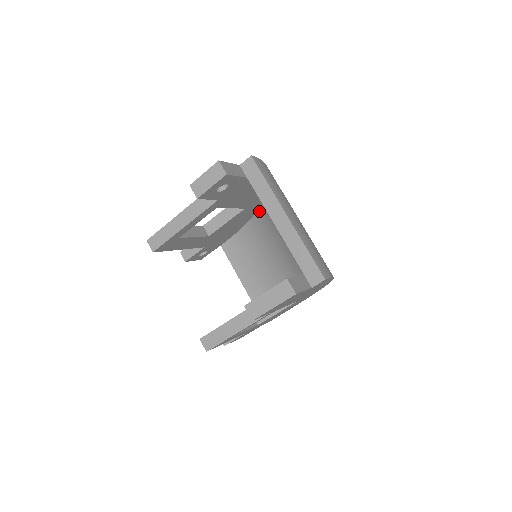
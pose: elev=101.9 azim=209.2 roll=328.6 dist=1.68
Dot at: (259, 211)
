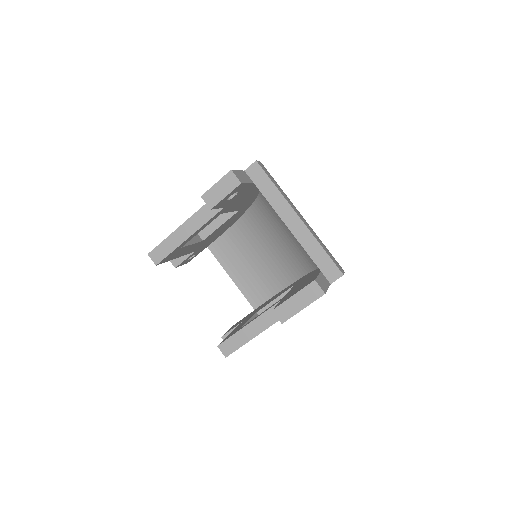
Dot at: (249, 210)
